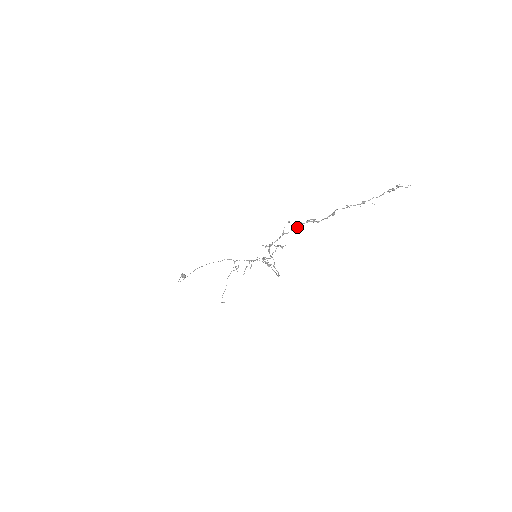
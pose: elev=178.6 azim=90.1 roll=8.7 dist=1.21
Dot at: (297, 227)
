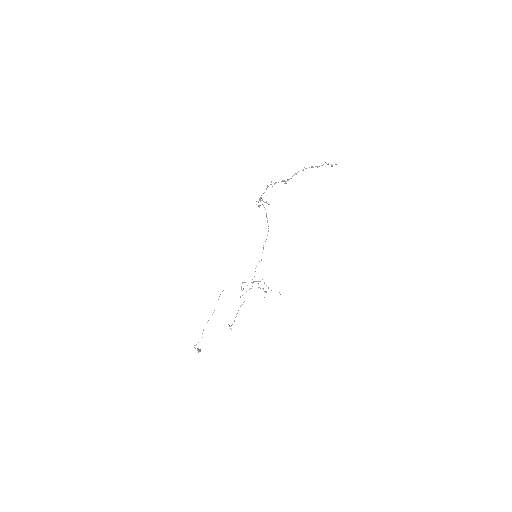
Dot at: occluded
